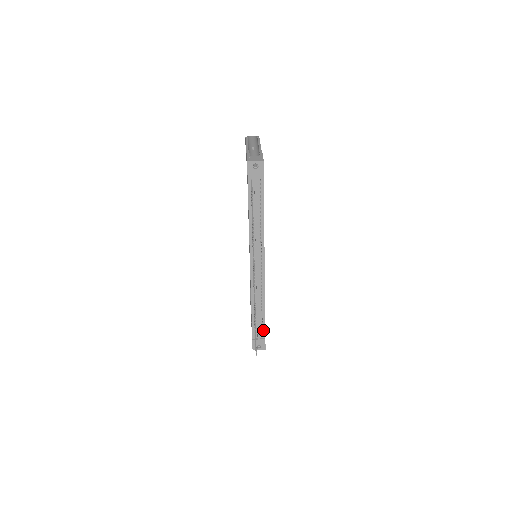
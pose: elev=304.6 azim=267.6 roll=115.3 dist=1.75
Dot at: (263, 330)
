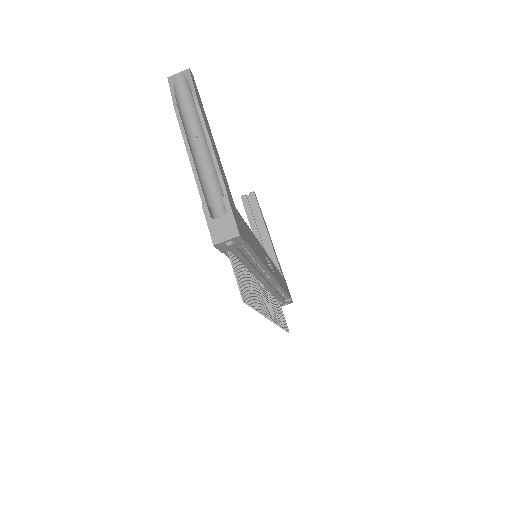
Dot at: (286, 297)
